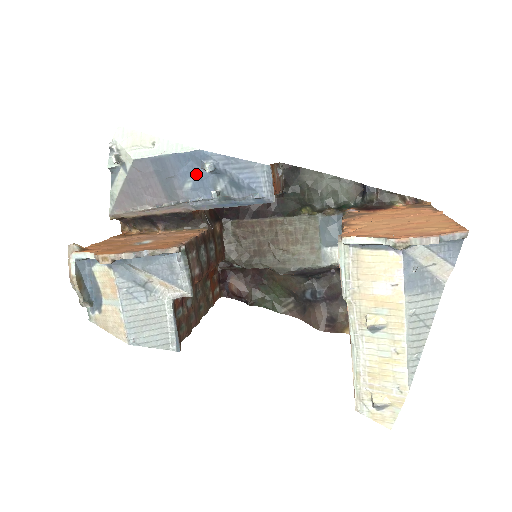
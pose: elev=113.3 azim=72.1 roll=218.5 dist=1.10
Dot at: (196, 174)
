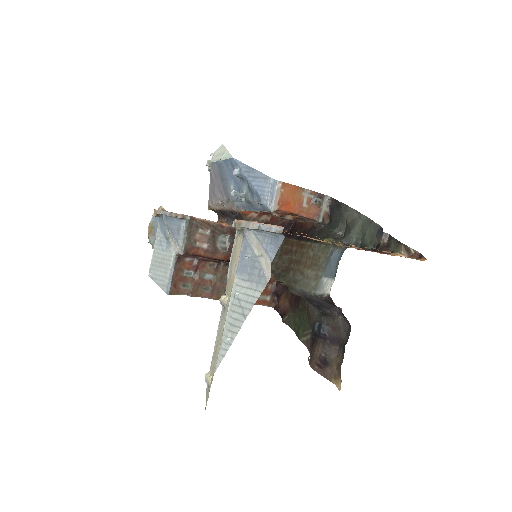
Dot at: (234, 178)
